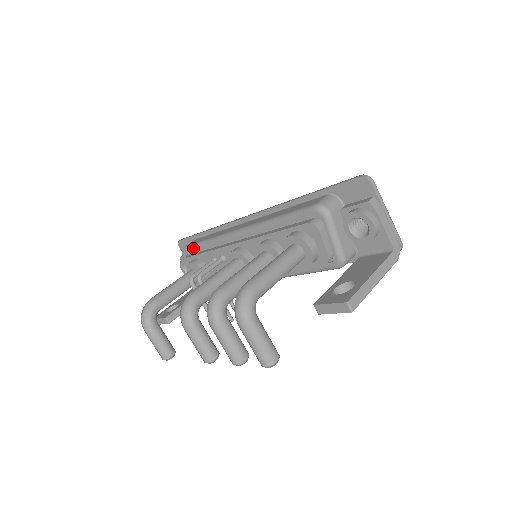
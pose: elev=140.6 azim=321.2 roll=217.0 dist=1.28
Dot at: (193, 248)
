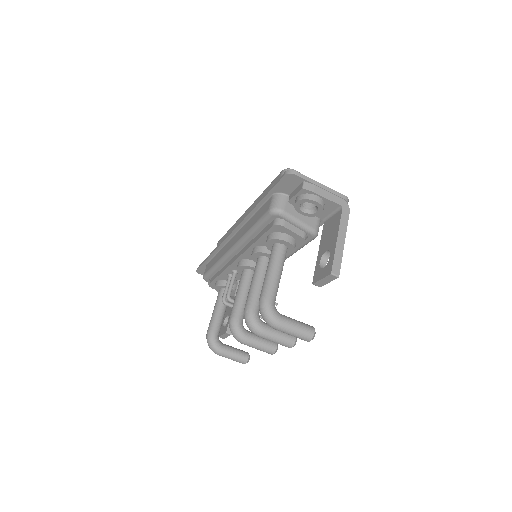
Dot at: (210, 274)
